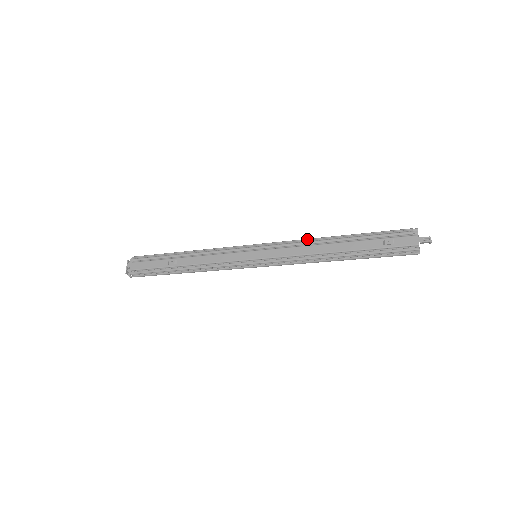
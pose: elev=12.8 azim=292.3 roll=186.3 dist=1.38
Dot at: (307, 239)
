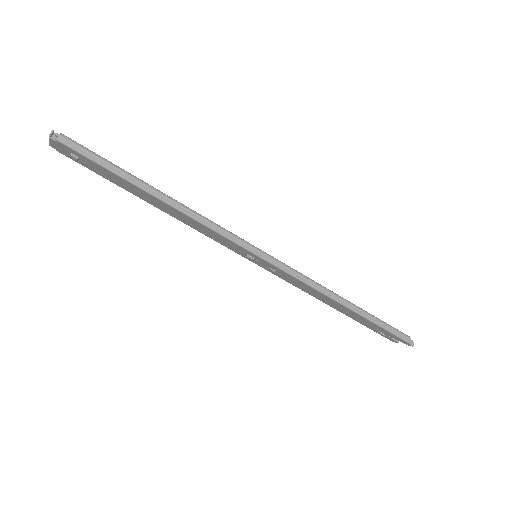
Dot at: occluded
